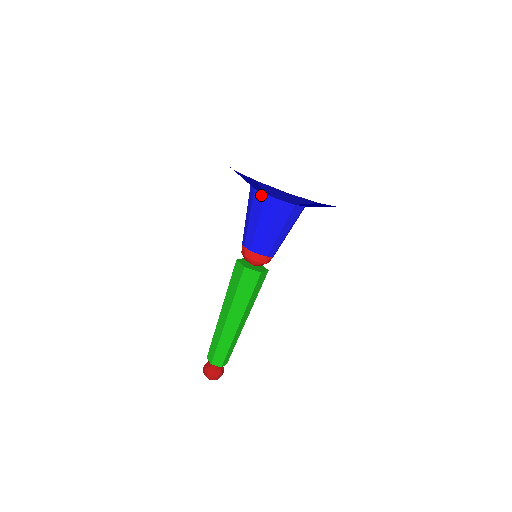
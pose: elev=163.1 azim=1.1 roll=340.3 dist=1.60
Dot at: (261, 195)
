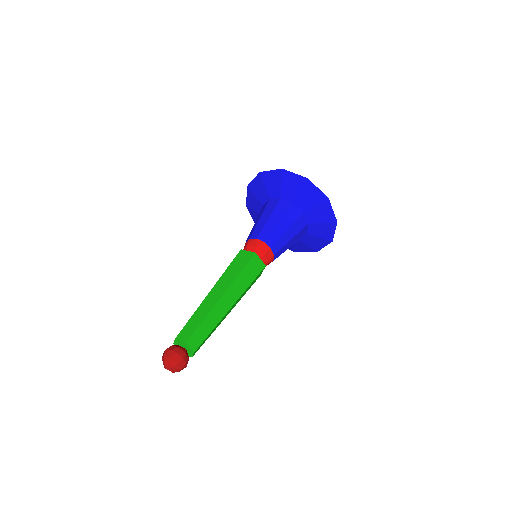
Dot at: (288, 202)
